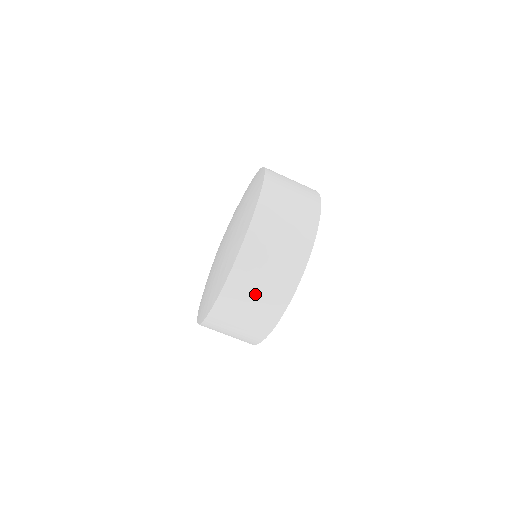
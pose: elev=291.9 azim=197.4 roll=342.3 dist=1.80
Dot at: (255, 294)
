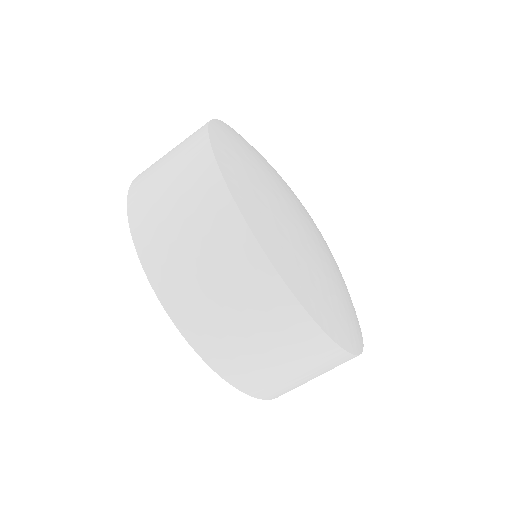
Dot at: (220, 298)
